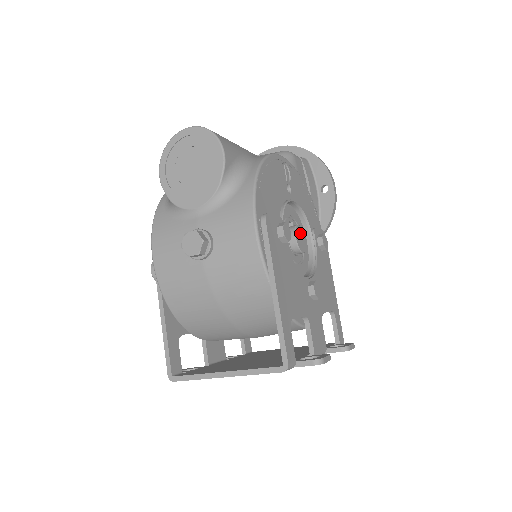
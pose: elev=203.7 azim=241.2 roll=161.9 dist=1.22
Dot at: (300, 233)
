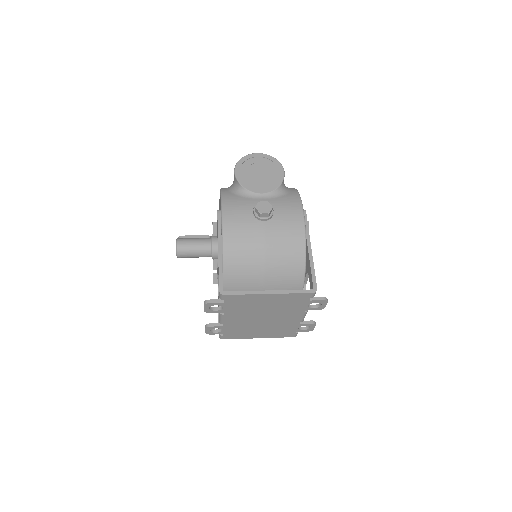
Dot at: occluded
